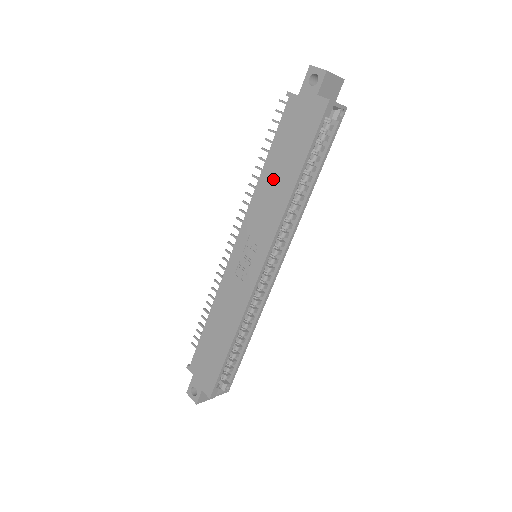
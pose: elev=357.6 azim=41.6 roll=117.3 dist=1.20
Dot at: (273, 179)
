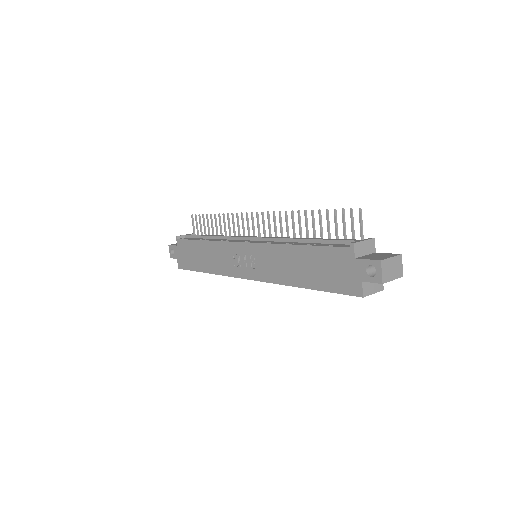
Dot at: (294, 261)
